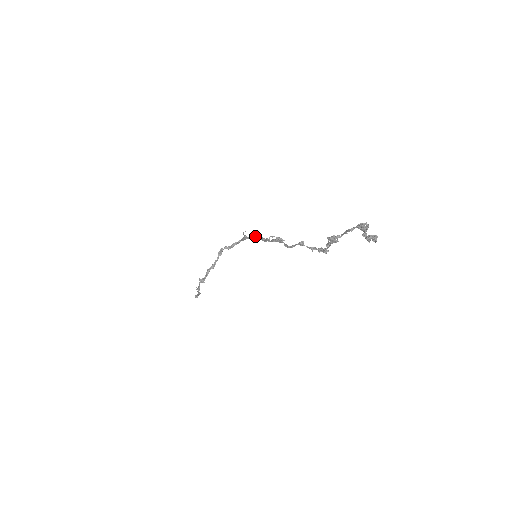
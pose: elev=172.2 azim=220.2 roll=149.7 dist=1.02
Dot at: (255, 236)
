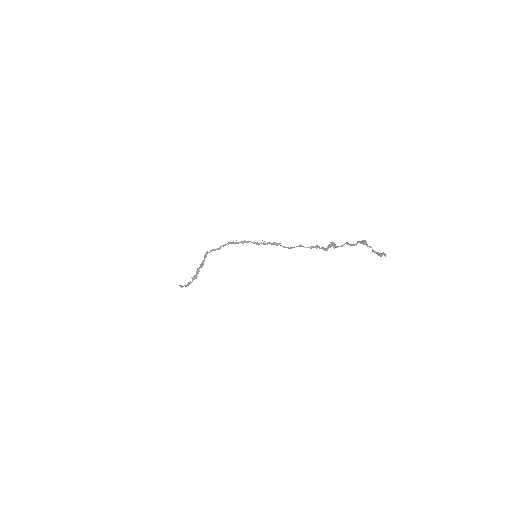
Dot at: (245, 242)
